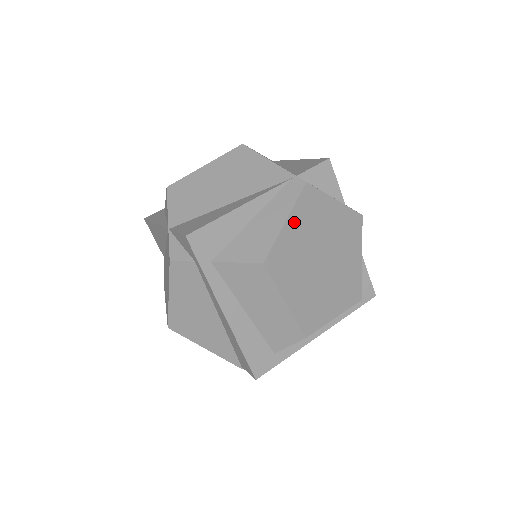
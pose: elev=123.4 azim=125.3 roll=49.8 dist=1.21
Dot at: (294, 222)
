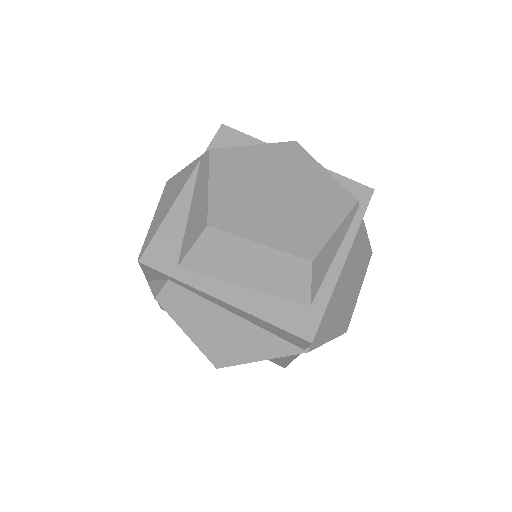
Dot at: (218, 181)
